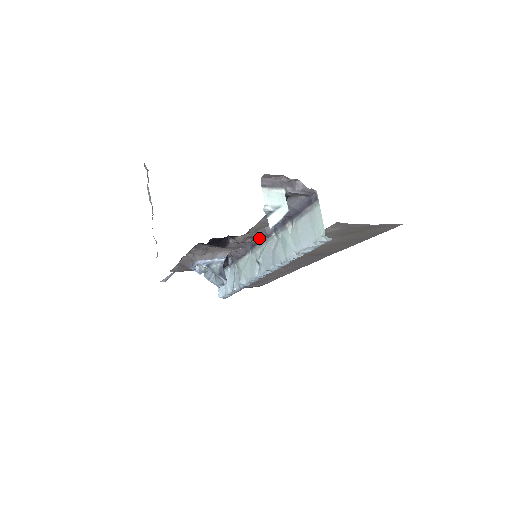
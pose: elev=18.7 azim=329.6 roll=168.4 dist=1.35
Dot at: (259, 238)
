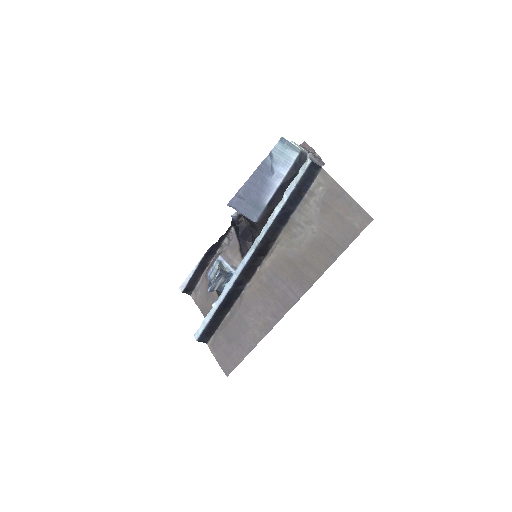
Dot at: occluded
